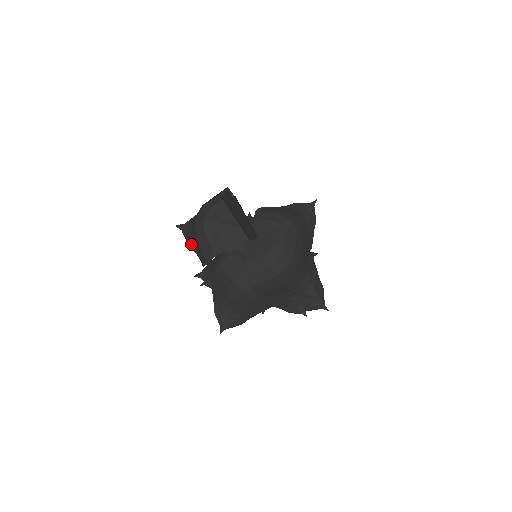
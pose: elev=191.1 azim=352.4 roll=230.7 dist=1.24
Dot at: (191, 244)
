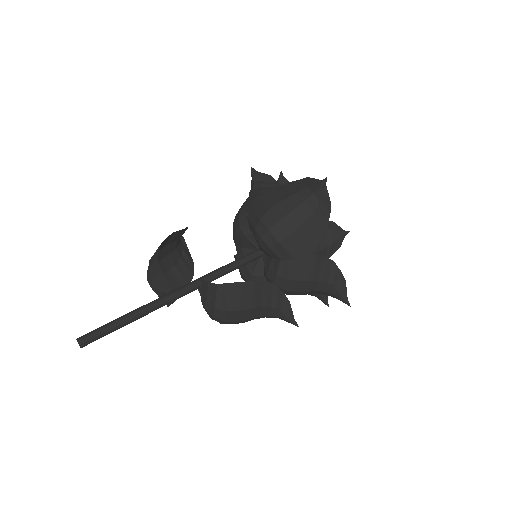
Dot at: (189, 255)
